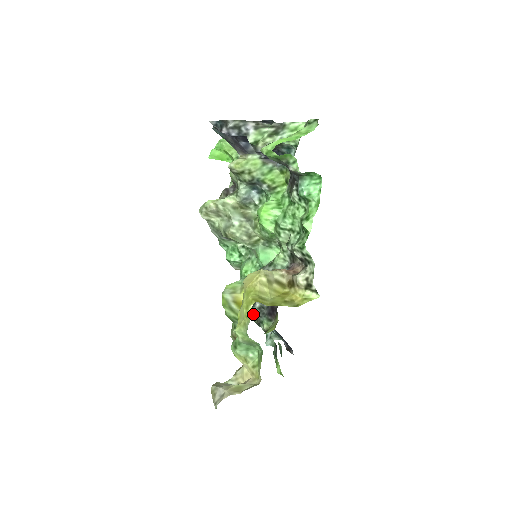
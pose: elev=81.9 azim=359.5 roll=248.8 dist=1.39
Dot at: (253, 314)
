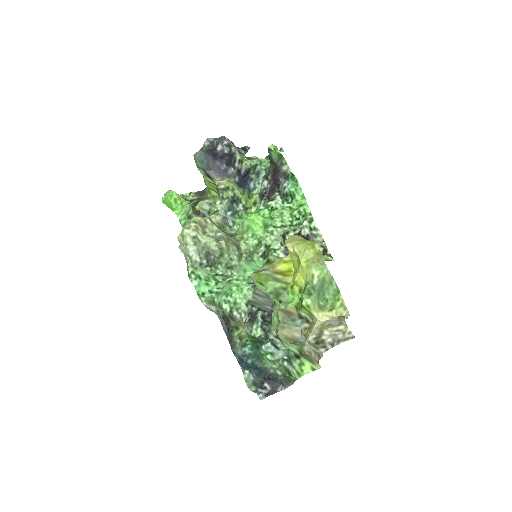
Dot at: (259, 324)
